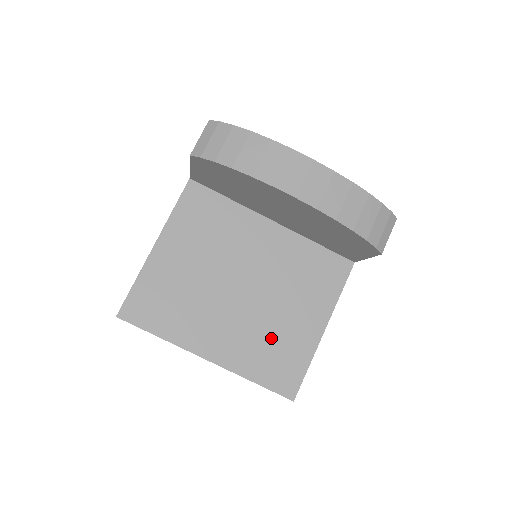
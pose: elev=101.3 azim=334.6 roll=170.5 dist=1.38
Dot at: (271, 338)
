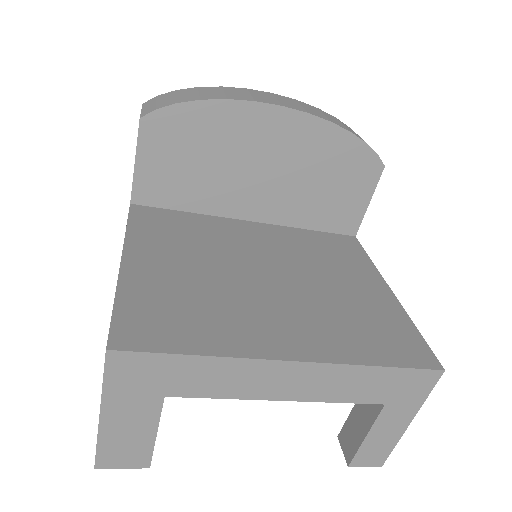
Dot at: (348, 313)
